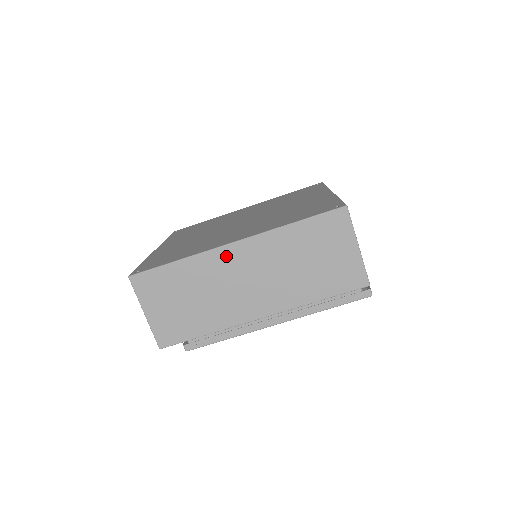
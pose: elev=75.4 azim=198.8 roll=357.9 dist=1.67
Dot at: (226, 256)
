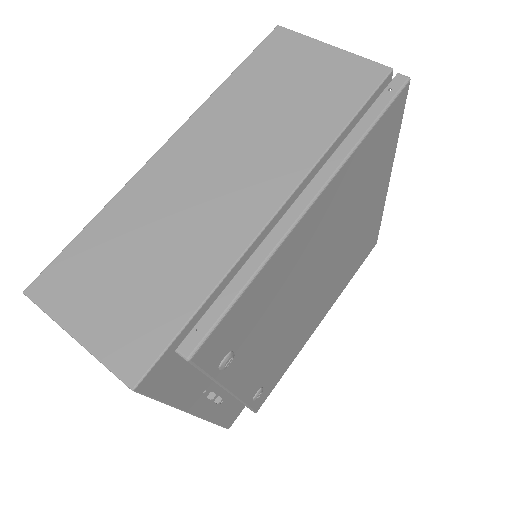
Dot at: (164, 166)
